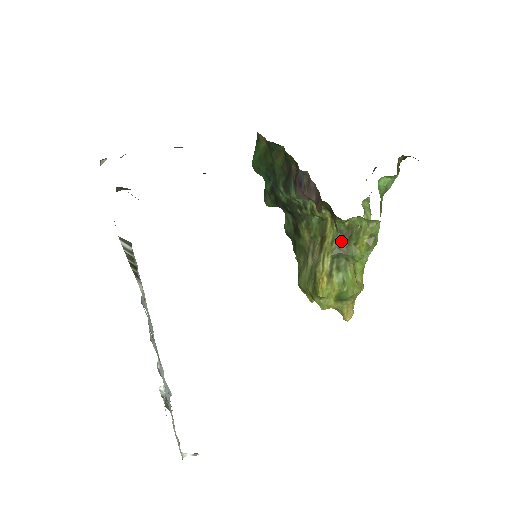
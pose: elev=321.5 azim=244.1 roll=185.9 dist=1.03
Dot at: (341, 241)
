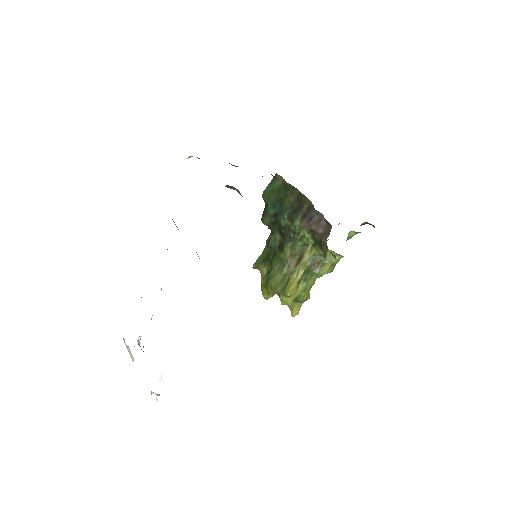
Dot at: (313, 262)
